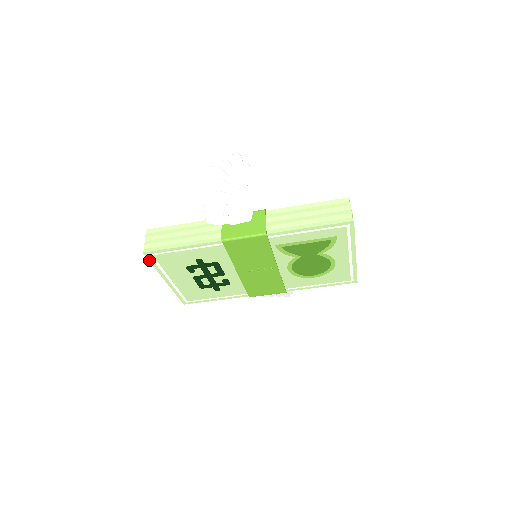
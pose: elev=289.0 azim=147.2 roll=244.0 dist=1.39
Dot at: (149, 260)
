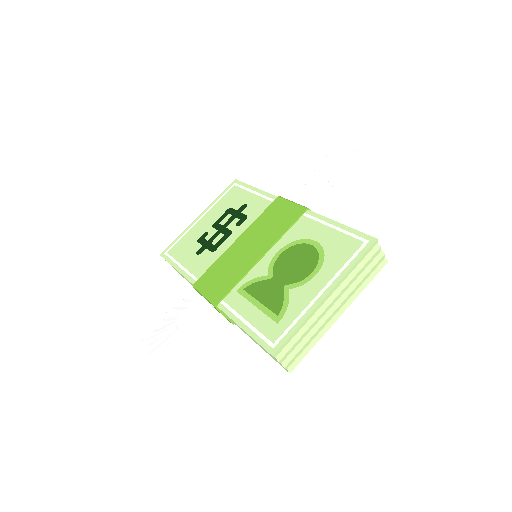
Dot at: occluded
